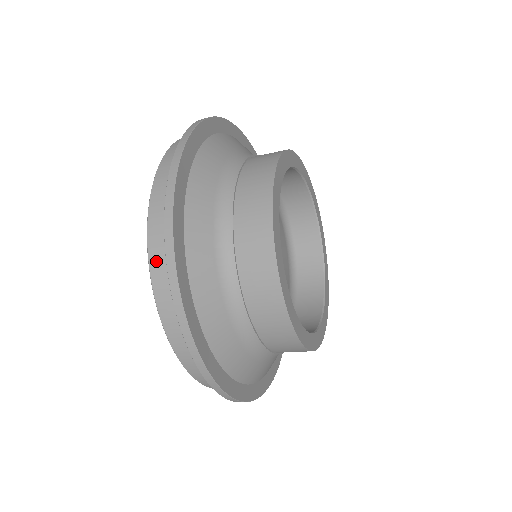
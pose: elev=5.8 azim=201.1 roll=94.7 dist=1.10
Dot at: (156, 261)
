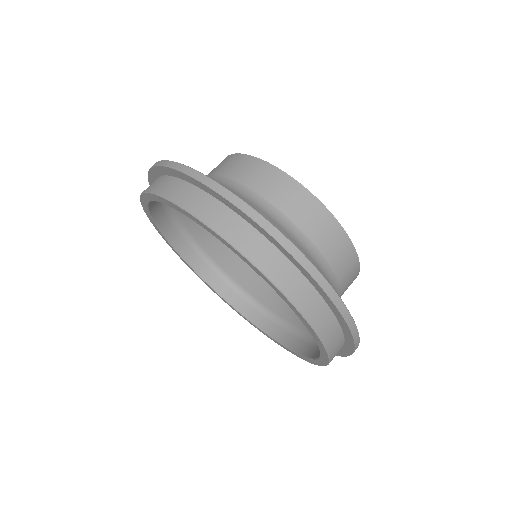
Dot at: (299, 298)
